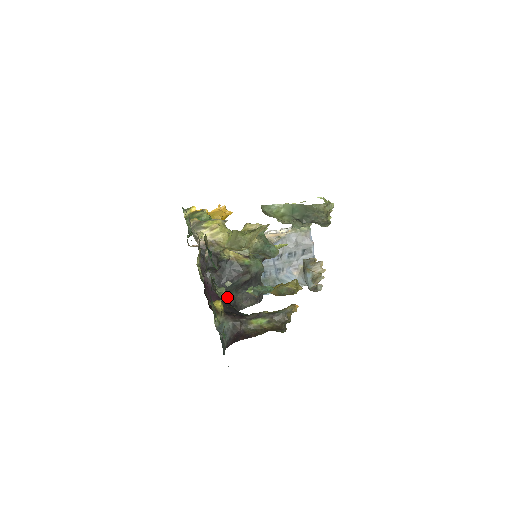
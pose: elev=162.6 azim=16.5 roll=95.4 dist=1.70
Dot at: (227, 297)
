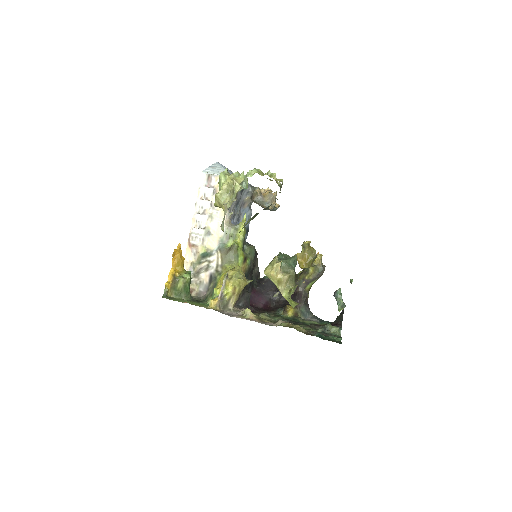
Dot at: (339, 328)
